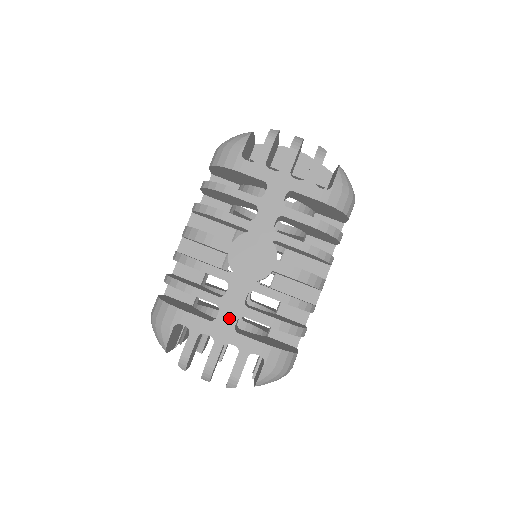
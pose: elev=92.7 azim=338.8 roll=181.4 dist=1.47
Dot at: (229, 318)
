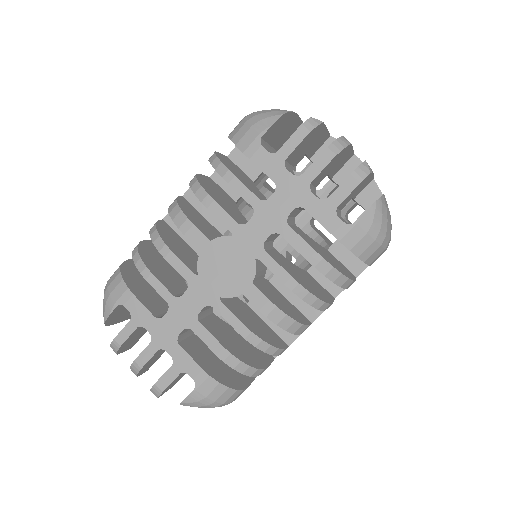
Dot at: (175, 324)
